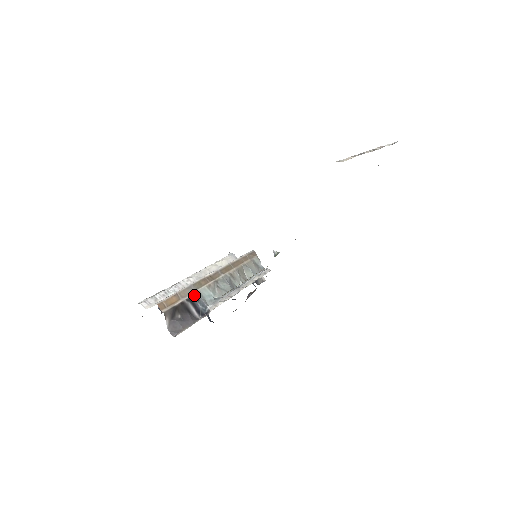
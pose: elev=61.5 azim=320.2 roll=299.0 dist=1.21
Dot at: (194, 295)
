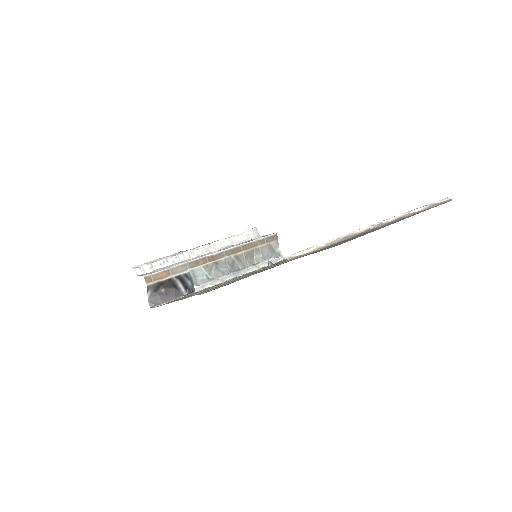
Dot at: (186, 273)
